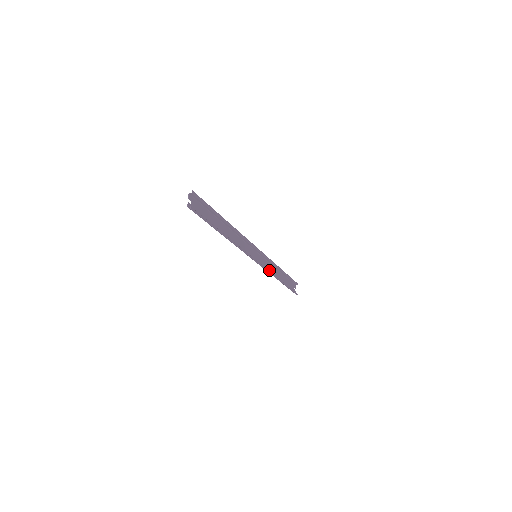
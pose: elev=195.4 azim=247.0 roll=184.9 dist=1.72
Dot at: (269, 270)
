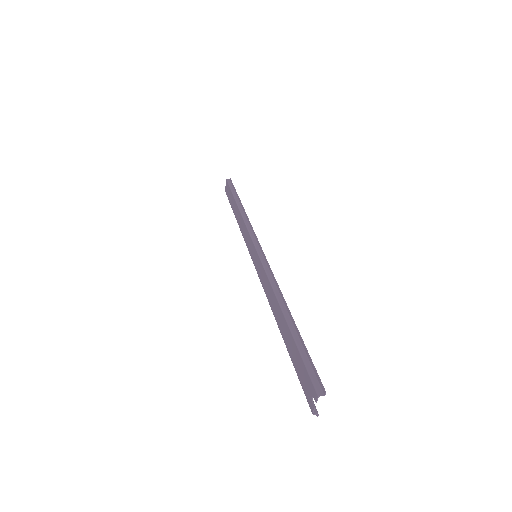
Dot at: (243, 233)
